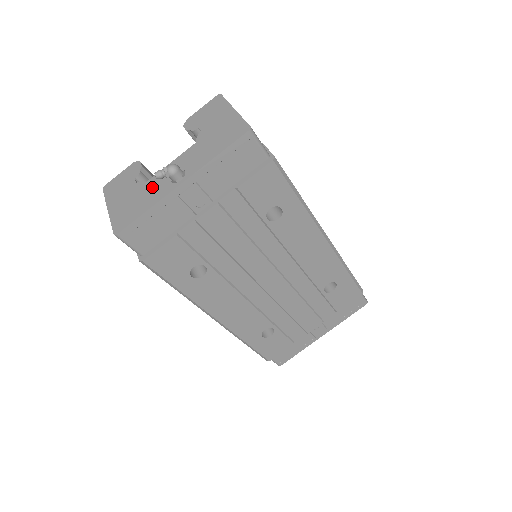
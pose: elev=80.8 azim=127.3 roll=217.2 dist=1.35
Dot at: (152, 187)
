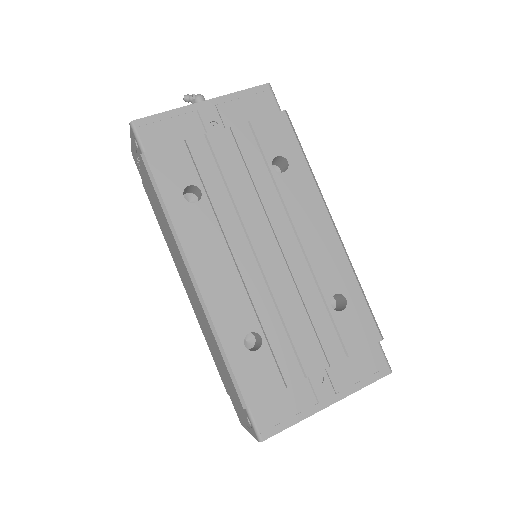
Dot at: occluded
